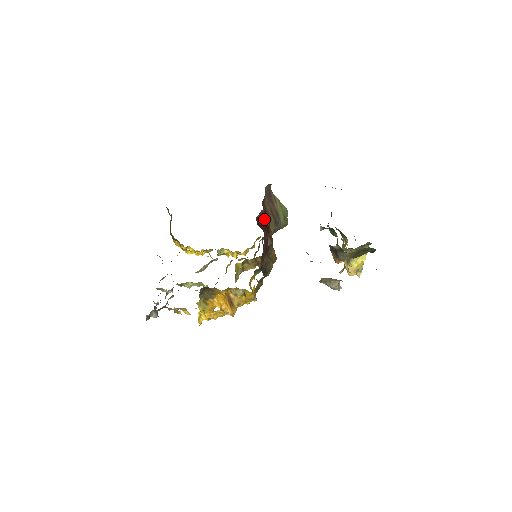
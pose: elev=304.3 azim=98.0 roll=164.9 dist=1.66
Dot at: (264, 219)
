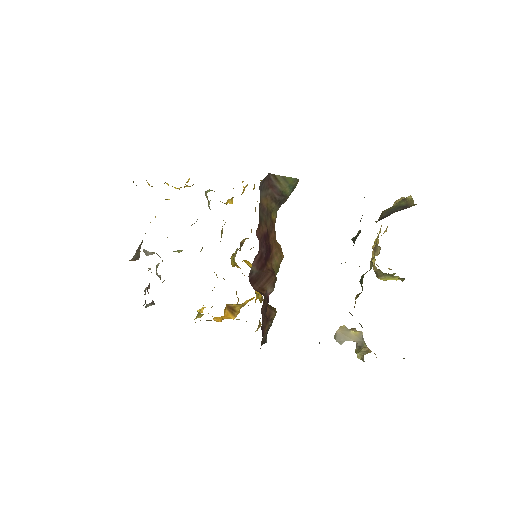
Dot at: (261, 253)
